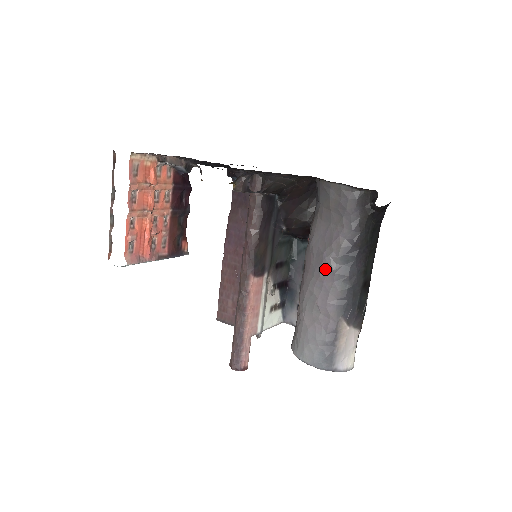
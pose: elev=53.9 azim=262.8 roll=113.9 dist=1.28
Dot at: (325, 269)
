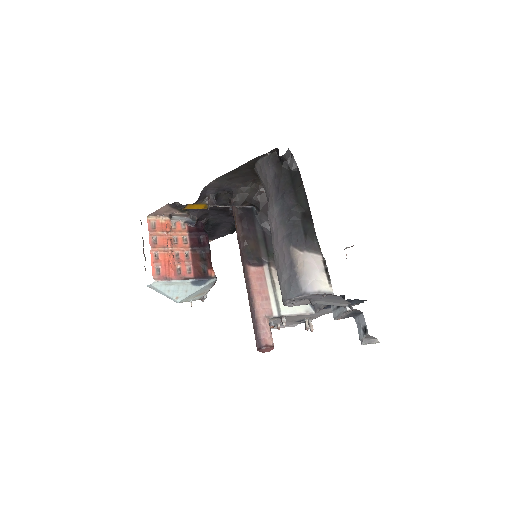
Dot at: (270, 220)
